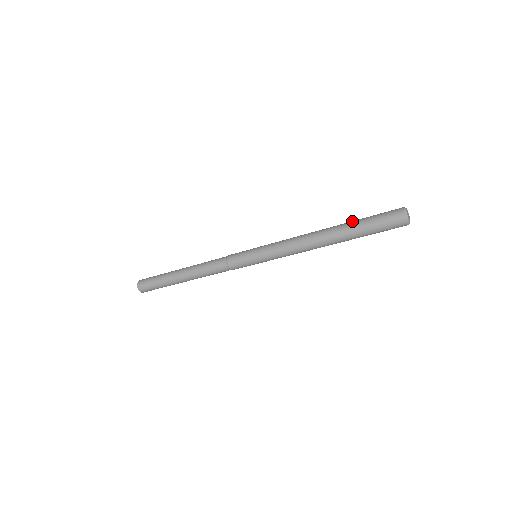
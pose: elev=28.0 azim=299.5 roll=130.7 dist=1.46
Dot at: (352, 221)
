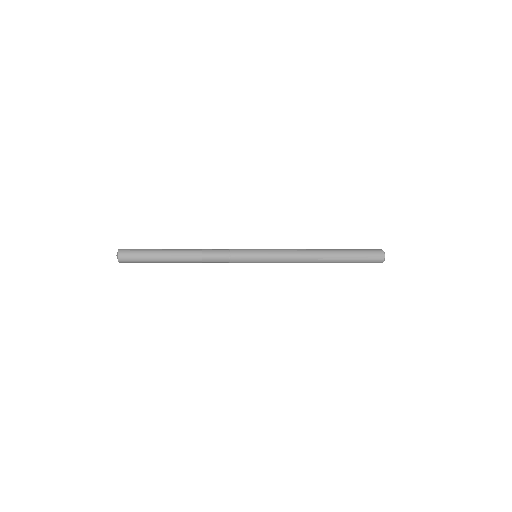
Dot at: (346, 256)
